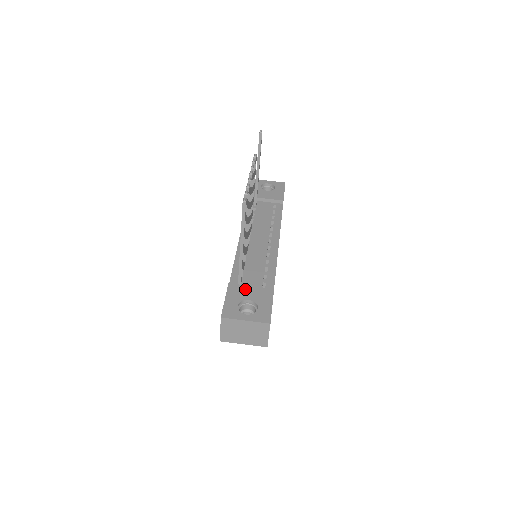
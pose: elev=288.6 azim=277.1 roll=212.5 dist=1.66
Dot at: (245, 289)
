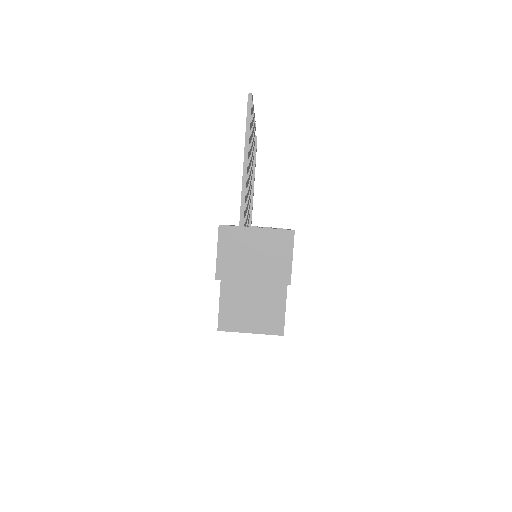
Dot at: occluded
